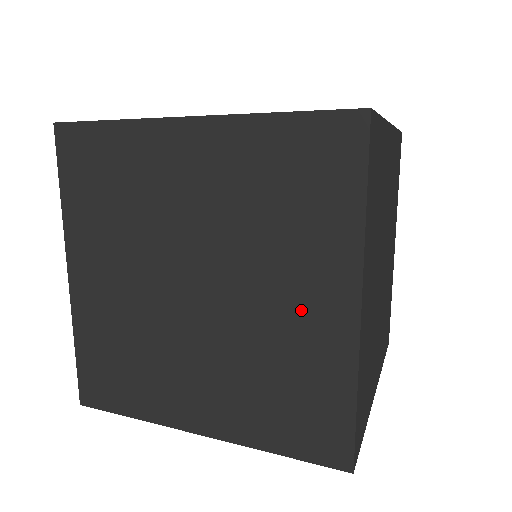
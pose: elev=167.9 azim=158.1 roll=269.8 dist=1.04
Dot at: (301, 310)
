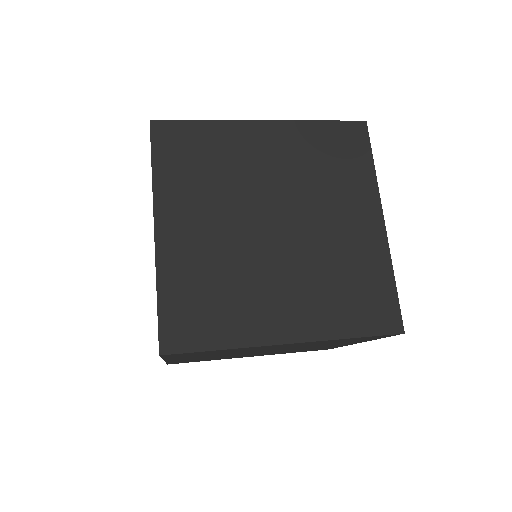
Dot at: occluded
